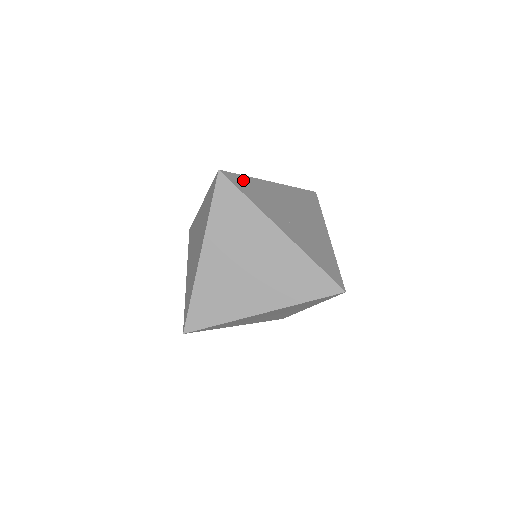
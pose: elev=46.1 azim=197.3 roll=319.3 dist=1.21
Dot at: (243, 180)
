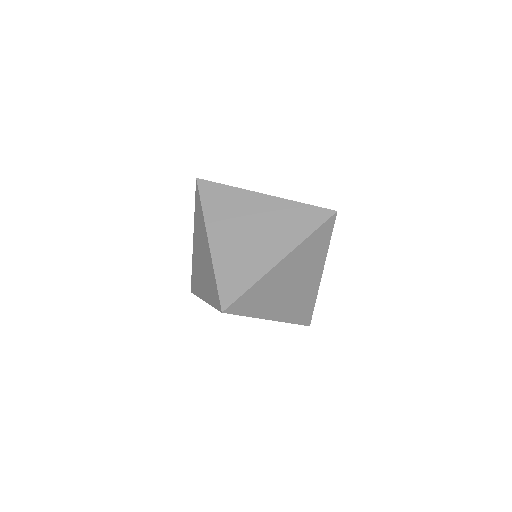
Dot at: occluded
